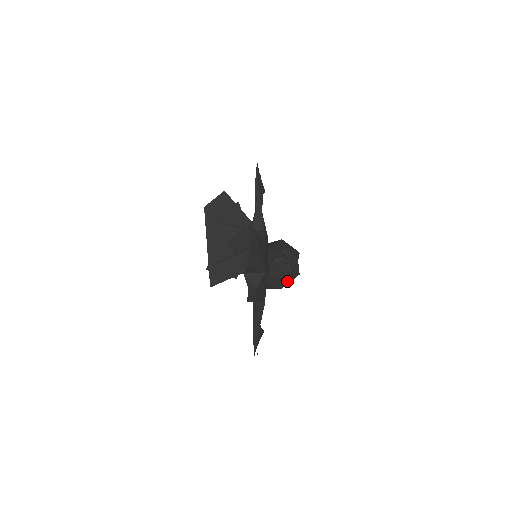
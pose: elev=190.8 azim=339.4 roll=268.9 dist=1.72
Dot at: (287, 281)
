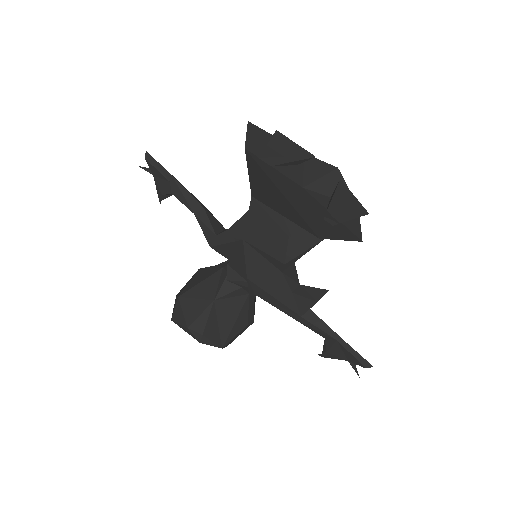
Dot at: occluded
